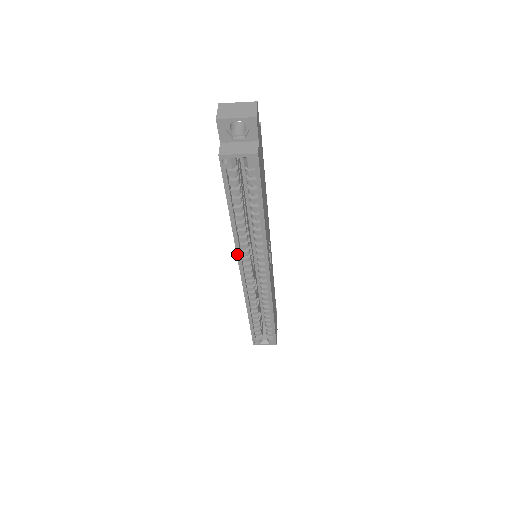
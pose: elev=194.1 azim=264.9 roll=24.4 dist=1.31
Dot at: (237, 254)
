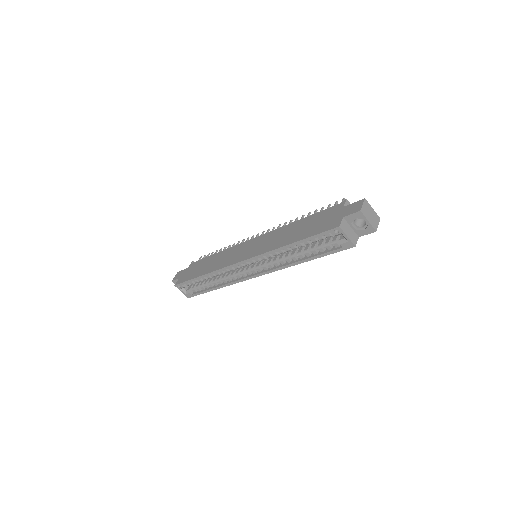
Dot at: (260, 255)
